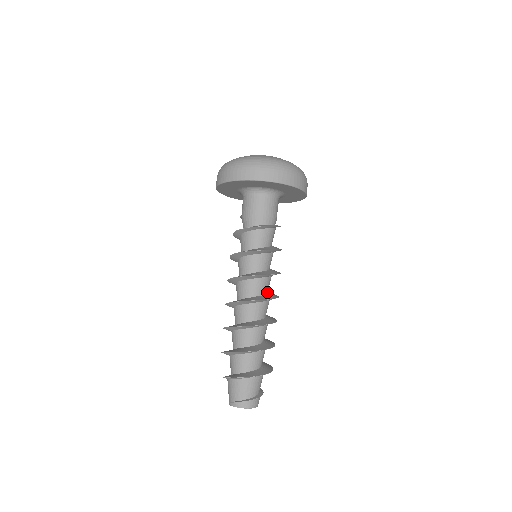
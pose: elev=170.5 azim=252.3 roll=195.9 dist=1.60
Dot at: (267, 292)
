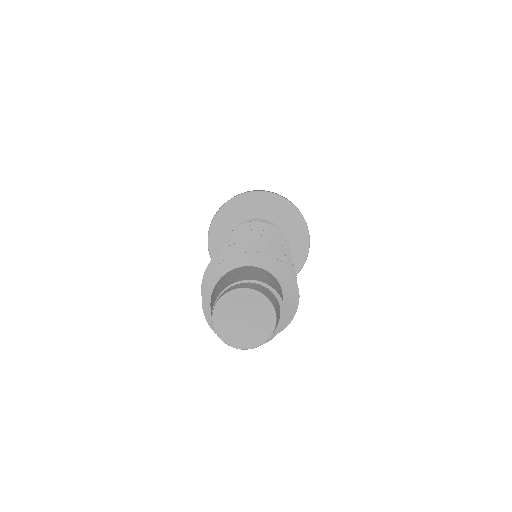
Dot at: occluded
